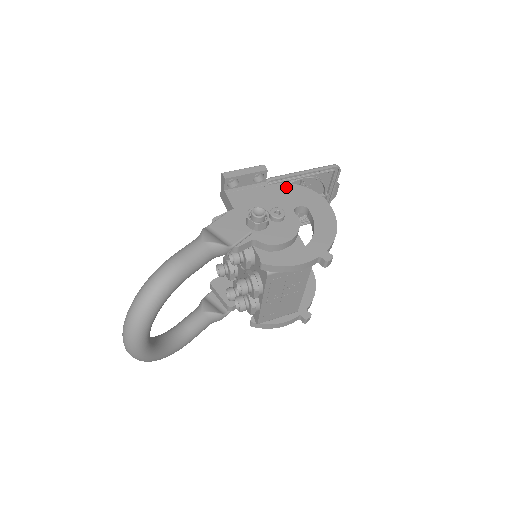
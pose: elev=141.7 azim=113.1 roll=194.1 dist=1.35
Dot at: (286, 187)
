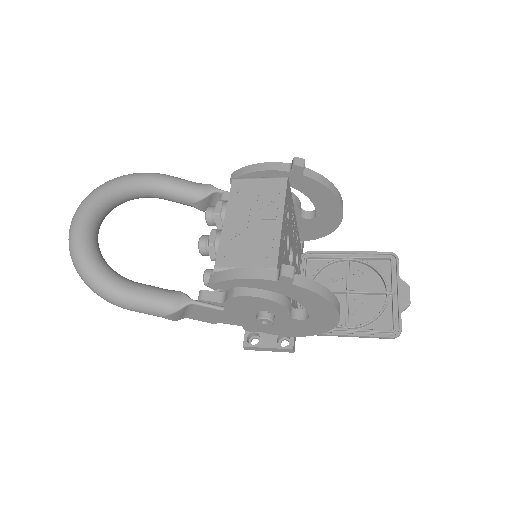
Dot at: occluded
